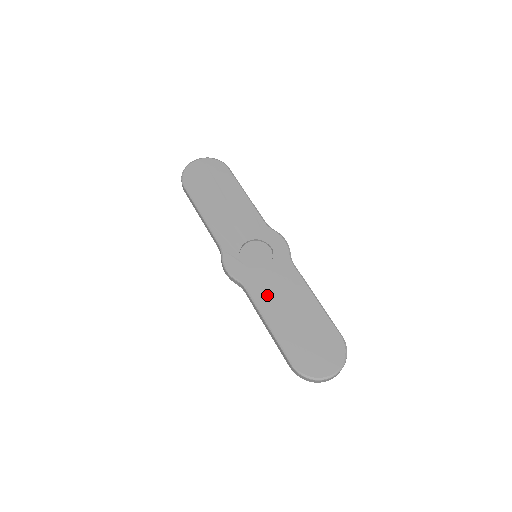
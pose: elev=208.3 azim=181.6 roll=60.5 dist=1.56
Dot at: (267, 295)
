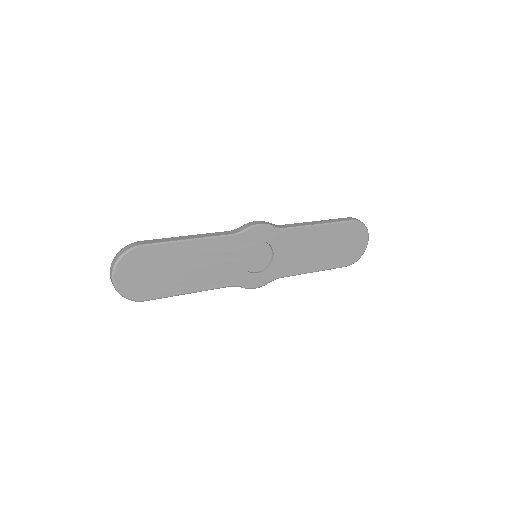
Dot at: (295, 264)
